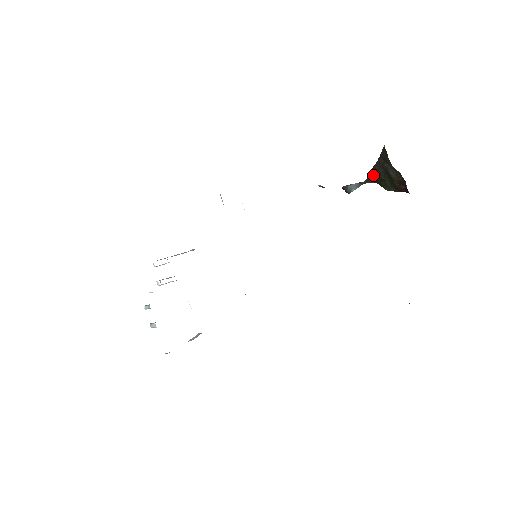
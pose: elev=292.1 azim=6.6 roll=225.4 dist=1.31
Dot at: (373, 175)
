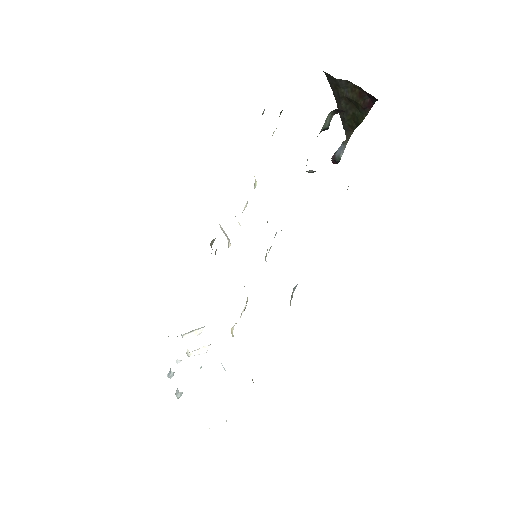
Dot at: (344, 120)
